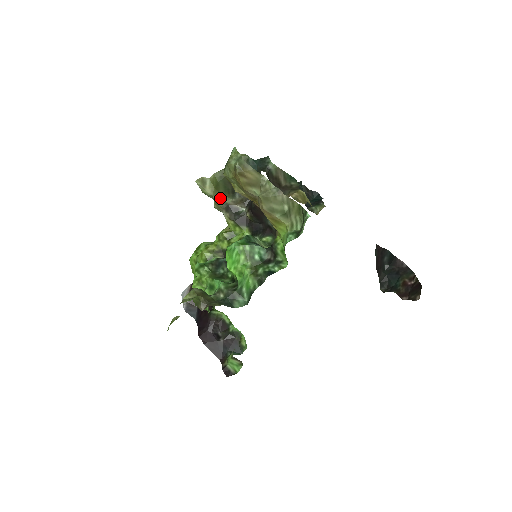
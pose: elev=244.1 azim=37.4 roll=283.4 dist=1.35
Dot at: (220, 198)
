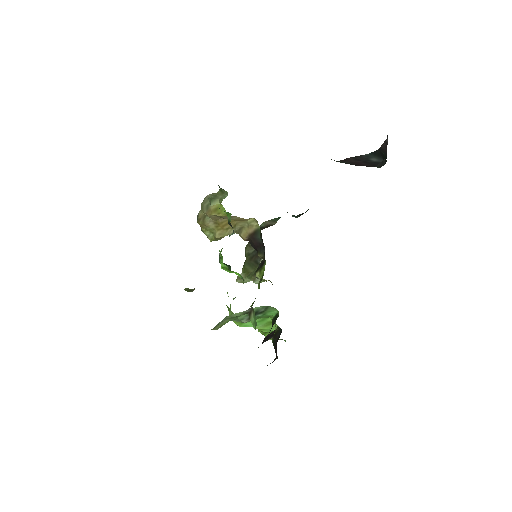
Dot at: (252, 274)
